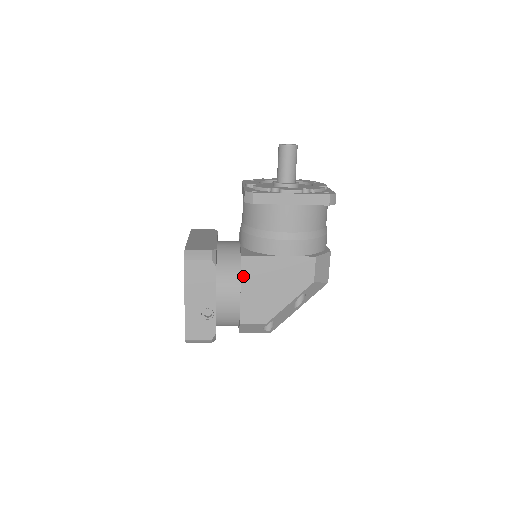
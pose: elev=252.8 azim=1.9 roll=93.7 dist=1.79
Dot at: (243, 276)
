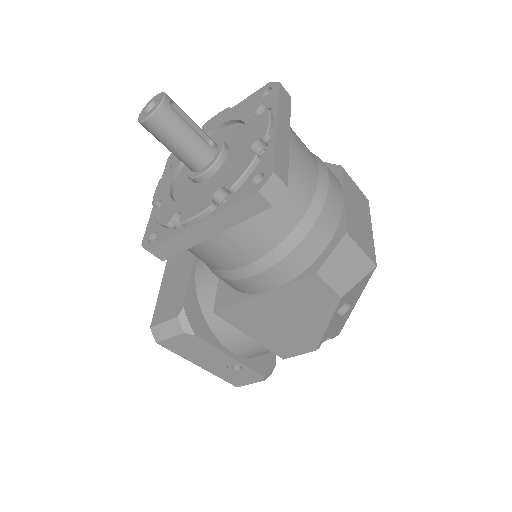
Dot at: (238, 327)
